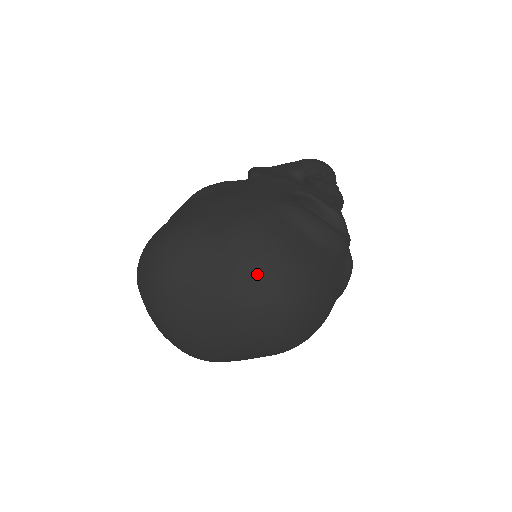
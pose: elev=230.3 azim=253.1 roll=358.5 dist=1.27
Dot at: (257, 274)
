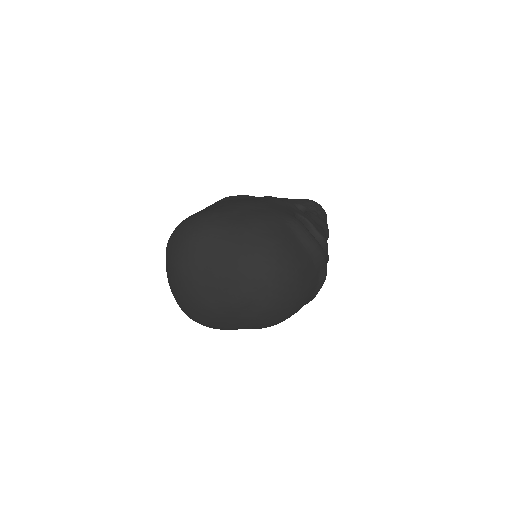
Dot at: (260, 255)
